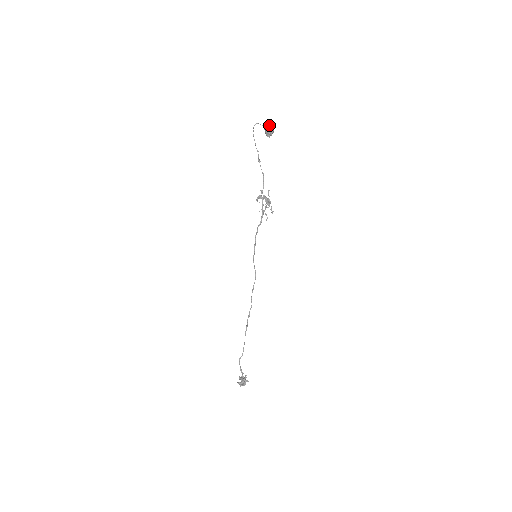
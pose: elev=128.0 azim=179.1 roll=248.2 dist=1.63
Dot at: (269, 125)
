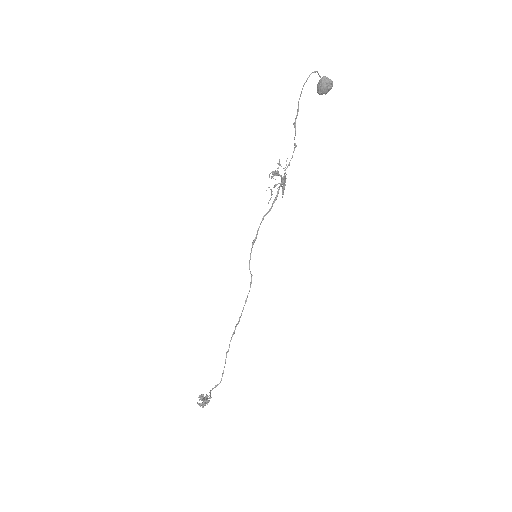
Dot at: (328, 78)
